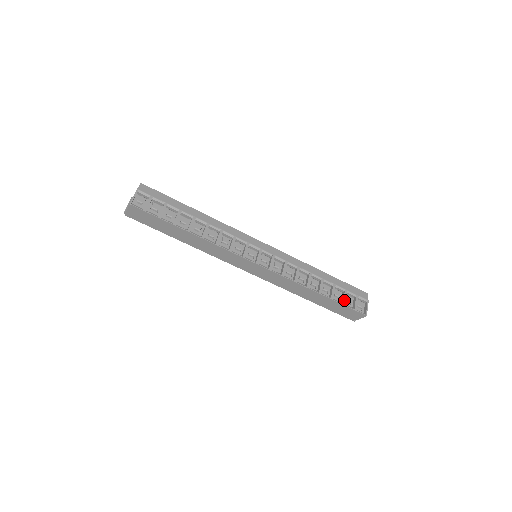
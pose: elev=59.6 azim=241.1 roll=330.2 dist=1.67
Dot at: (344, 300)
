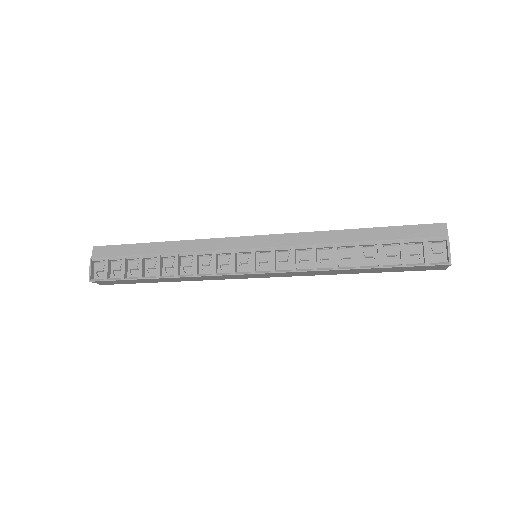
Dot at: (402, 258)
